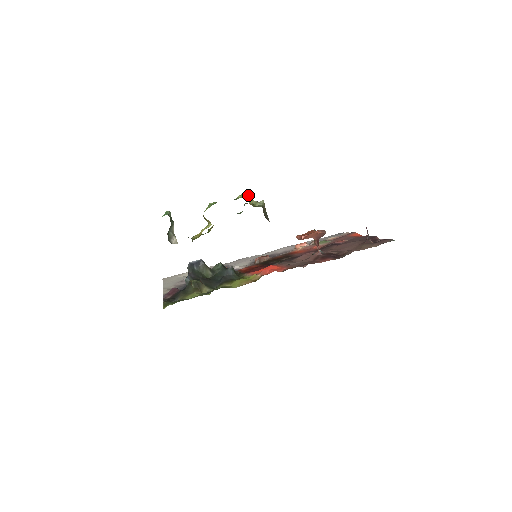
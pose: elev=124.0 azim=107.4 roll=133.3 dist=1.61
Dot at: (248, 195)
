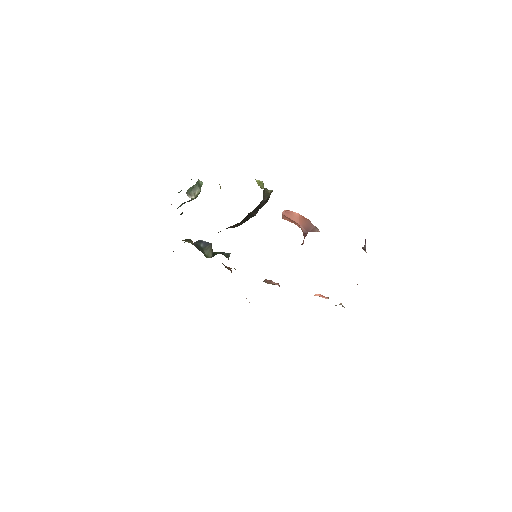
Dot at: (261, 182)
